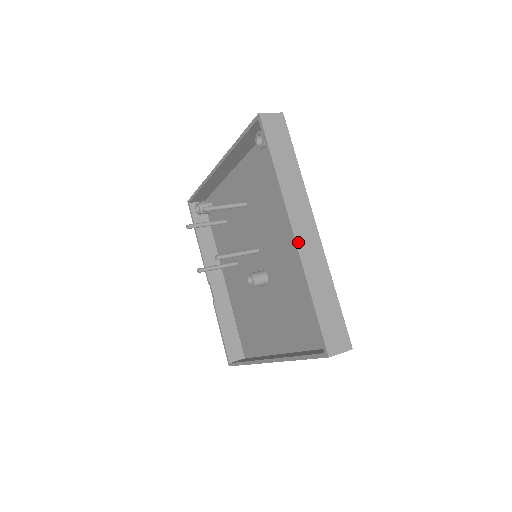
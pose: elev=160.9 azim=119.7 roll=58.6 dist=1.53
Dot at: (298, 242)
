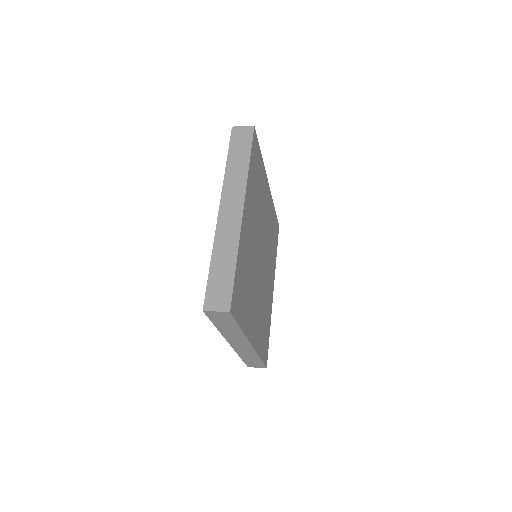
Dot at: (220, 218)
